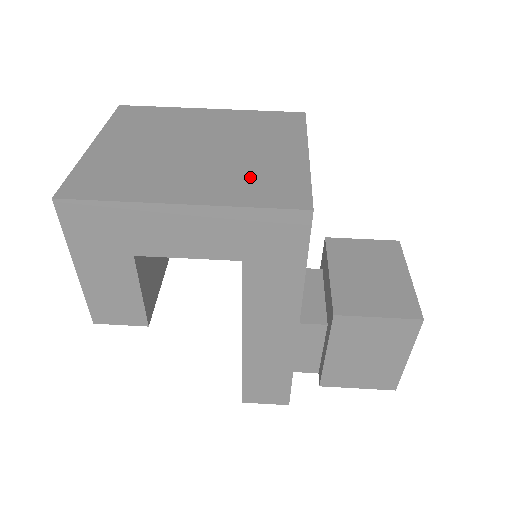
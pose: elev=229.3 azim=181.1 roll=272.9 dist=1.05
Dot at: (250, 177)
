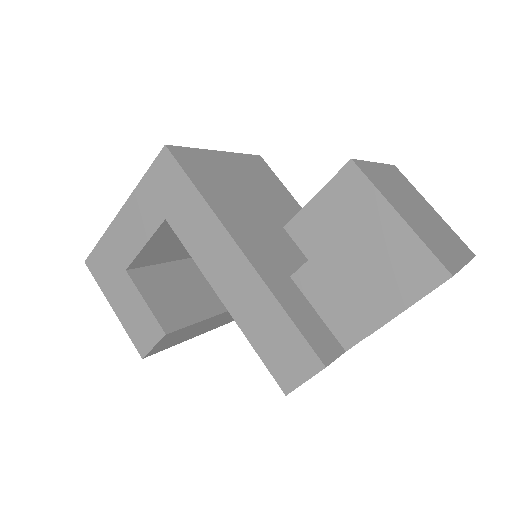
Dot at: occluded
